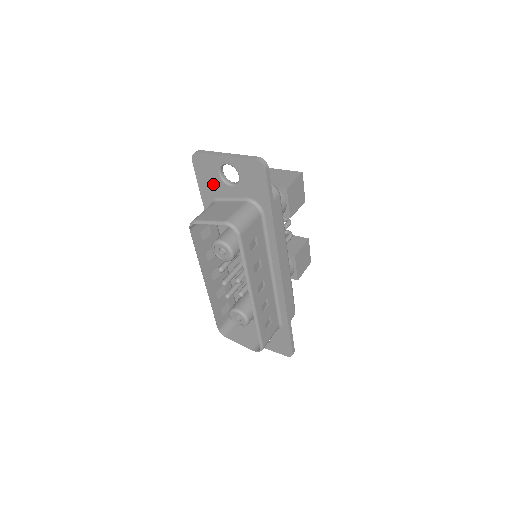
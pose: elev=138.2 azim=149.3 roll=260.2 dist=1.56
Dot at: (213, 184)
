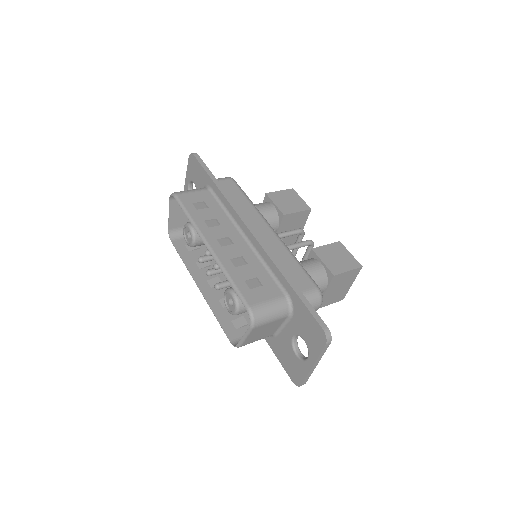
Dot at: occluded
